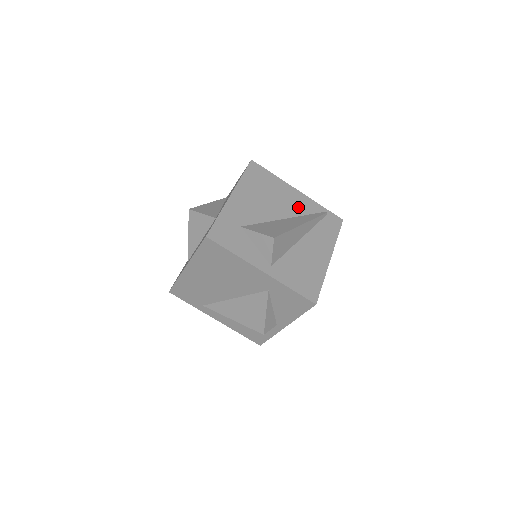
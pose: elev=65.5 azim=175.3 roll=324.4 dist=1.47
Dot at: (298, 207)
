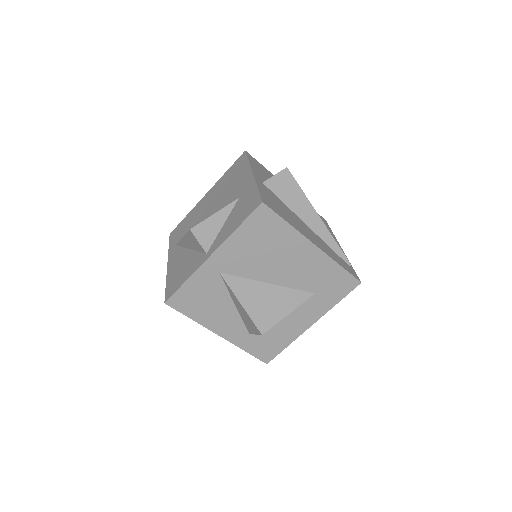
Dot at: occluded
